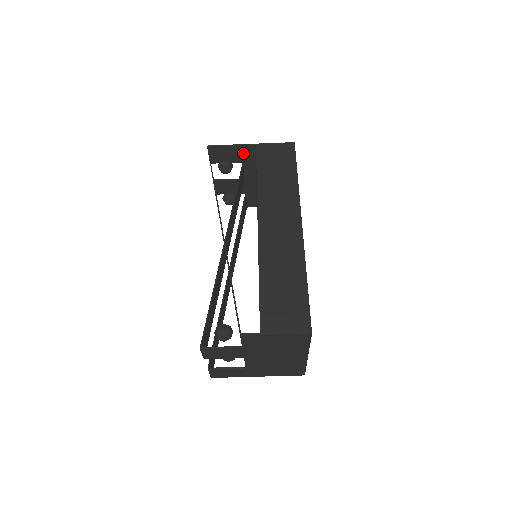
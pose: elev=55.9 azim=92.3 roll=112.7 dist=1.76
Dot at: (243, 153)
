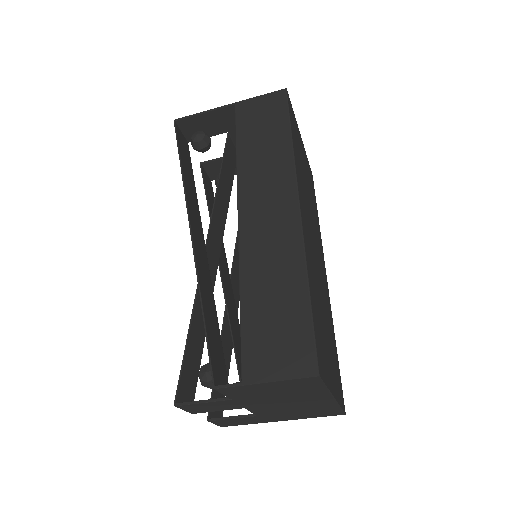
Dot at: (223, 119)
